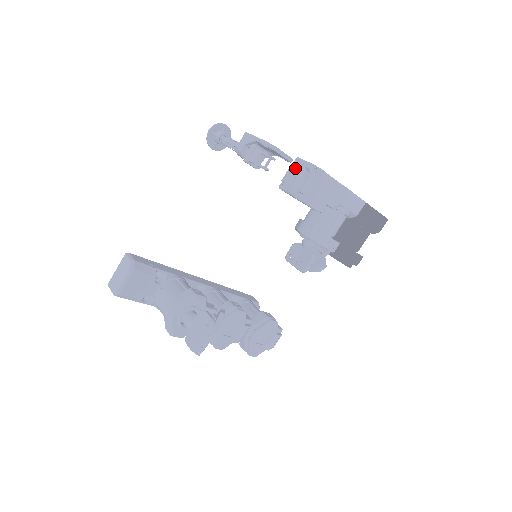
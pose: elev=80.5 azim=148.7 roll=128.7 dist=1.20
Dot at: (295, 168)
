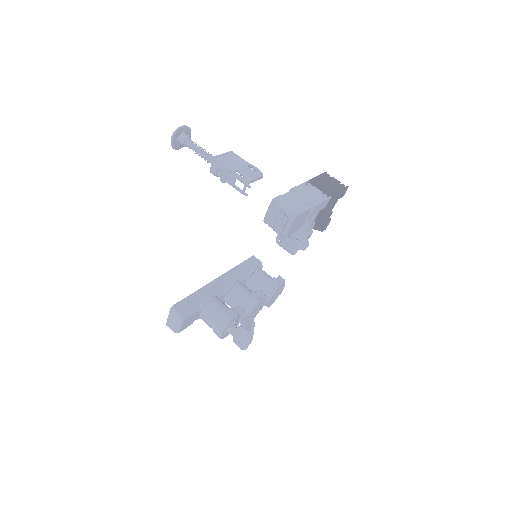
Dot at: (274, 211)
